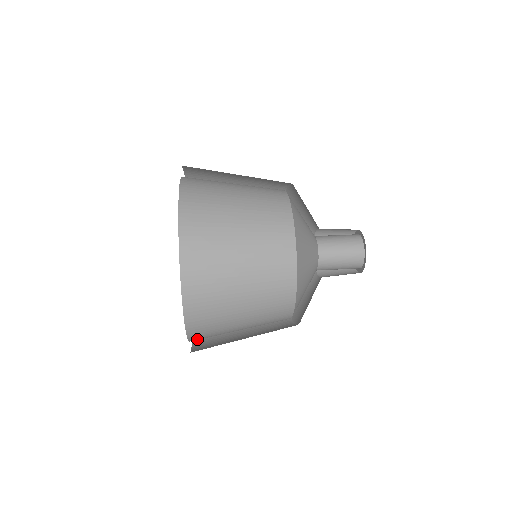
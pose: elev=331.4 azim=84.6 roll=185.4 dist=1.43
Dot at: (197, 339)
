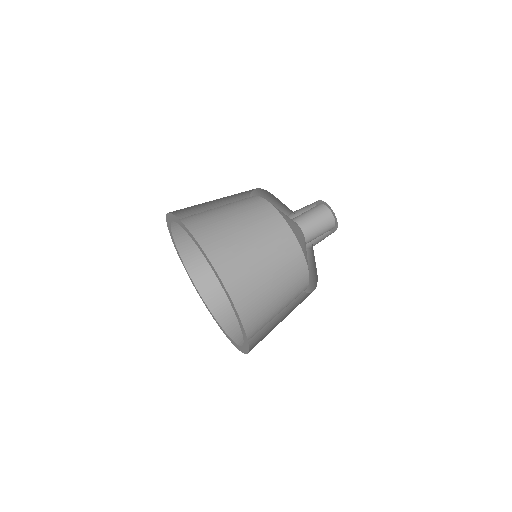
Dot at: occluded
